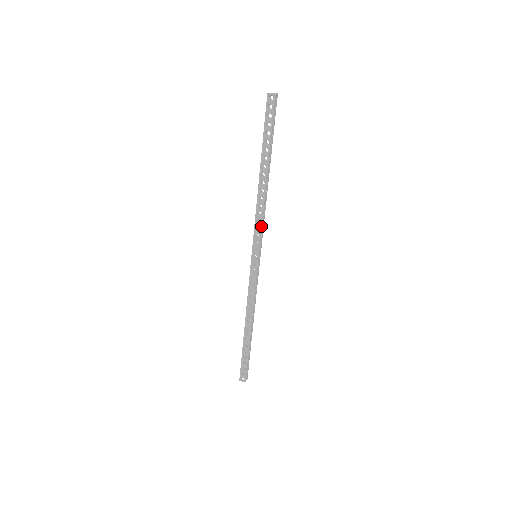
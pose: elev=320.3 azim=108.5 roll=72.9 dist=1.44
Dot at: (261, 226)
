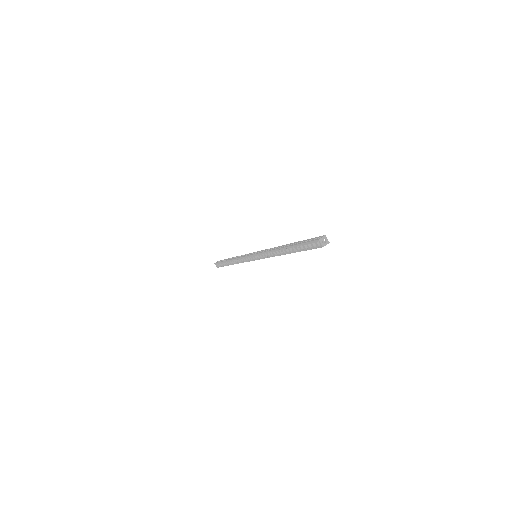
Dot at: occluded
